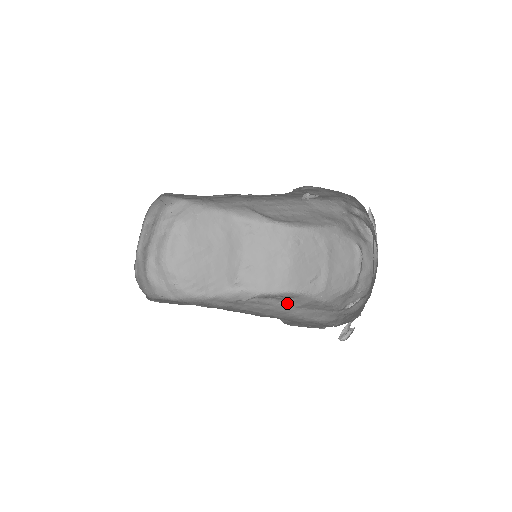
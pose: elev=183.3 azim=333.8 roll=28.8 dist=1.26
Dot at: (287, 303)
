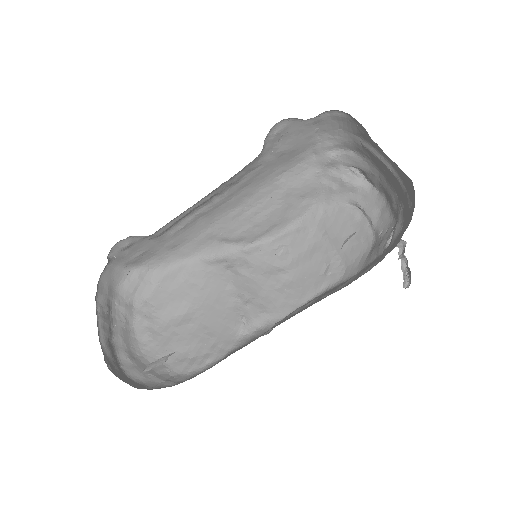
Dot at: (318, 297)
